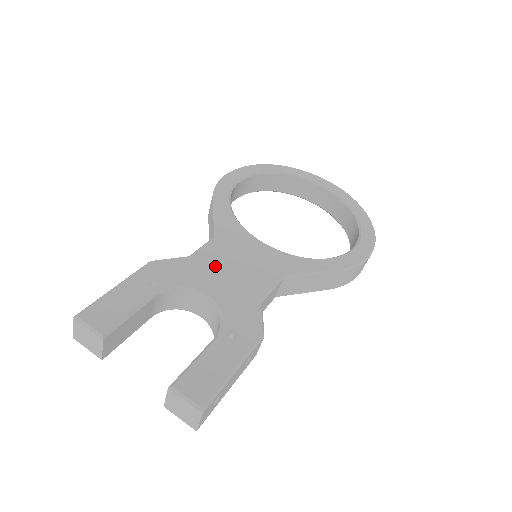
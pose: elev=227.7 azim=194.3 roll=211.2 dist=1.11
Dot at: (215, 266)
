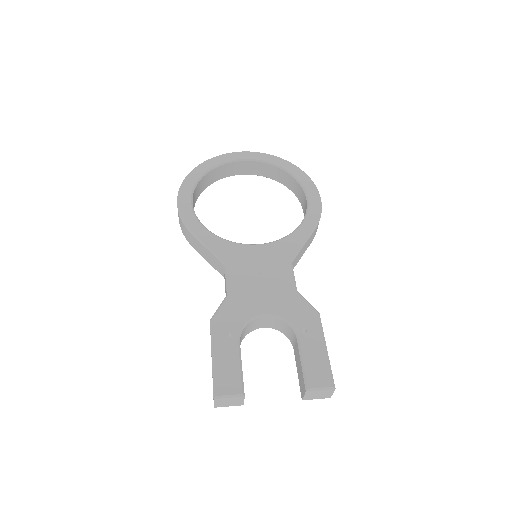
Dot at: (249, 289)
